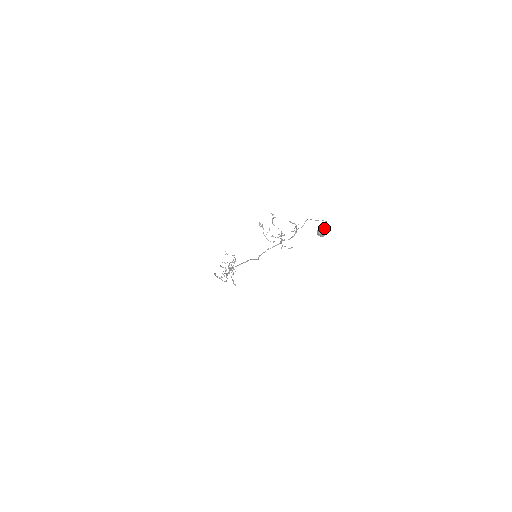
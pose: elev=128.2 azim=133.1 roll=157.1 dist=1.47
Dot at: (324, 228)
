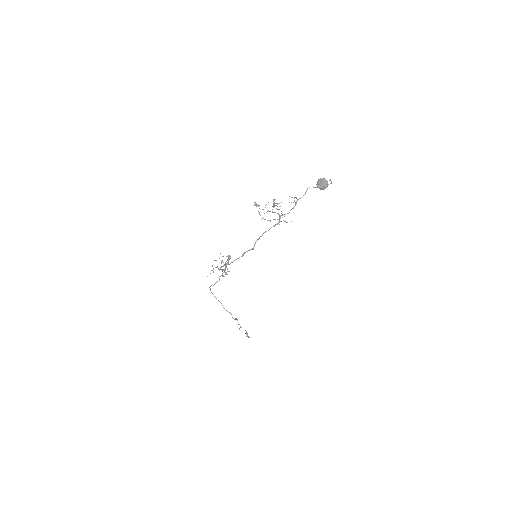
Dot at: occluded
